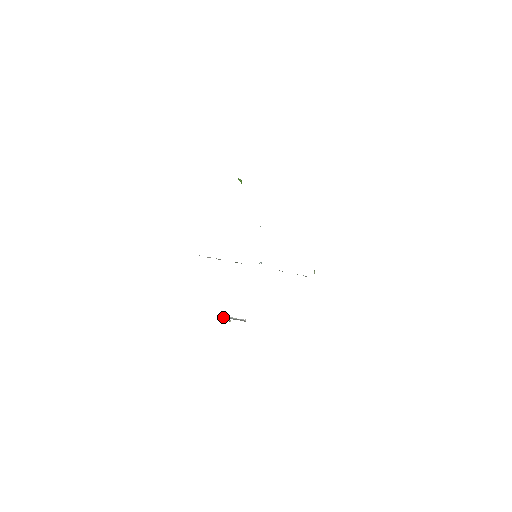
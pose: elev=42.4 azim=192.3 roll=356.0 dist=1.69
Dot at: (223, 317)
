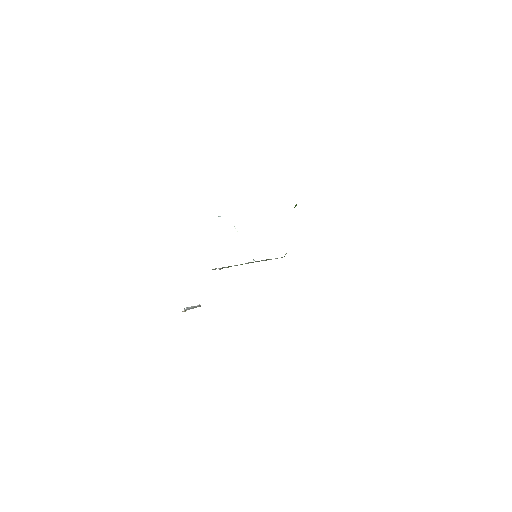
Dot at: (185, 310)
